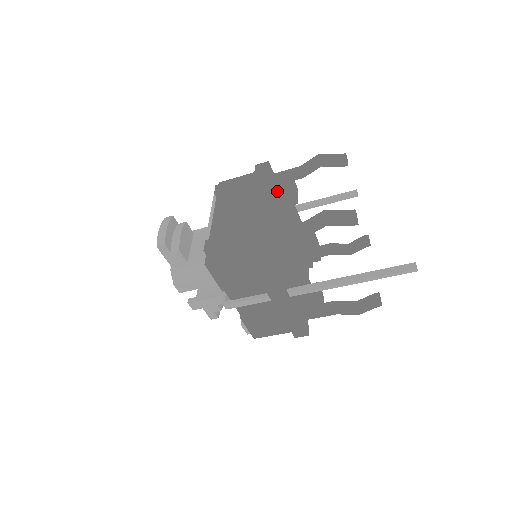
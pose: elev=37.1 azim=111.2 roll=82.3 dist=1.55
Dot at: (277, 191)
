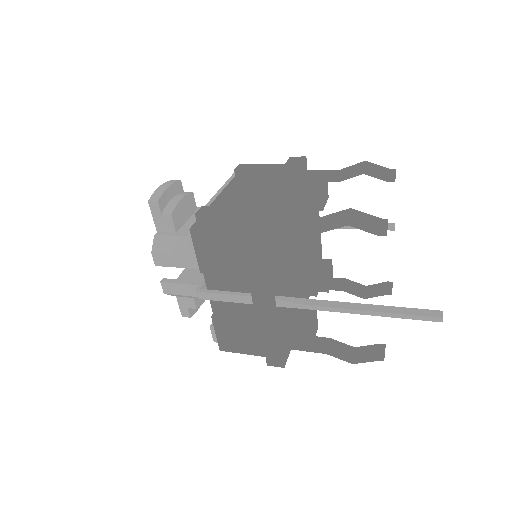
Dot at: (304, 187)
